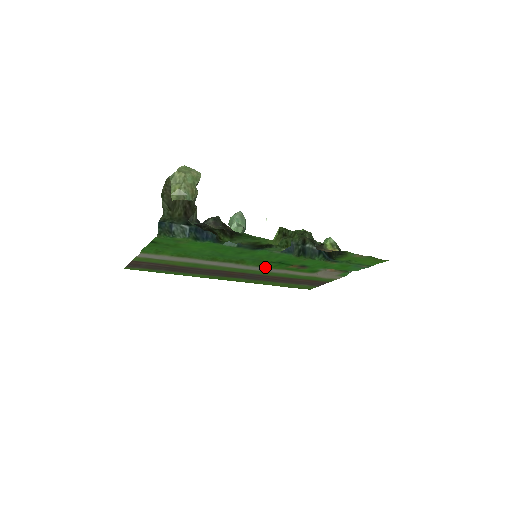
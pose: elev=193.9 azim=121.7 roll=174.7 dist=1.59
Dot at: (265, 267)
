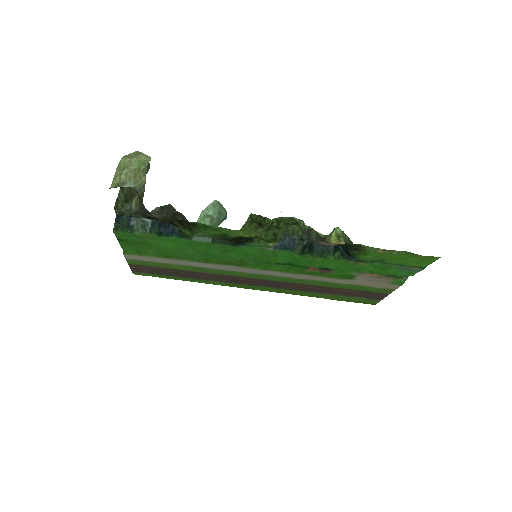
Dot at: (277, 271)
